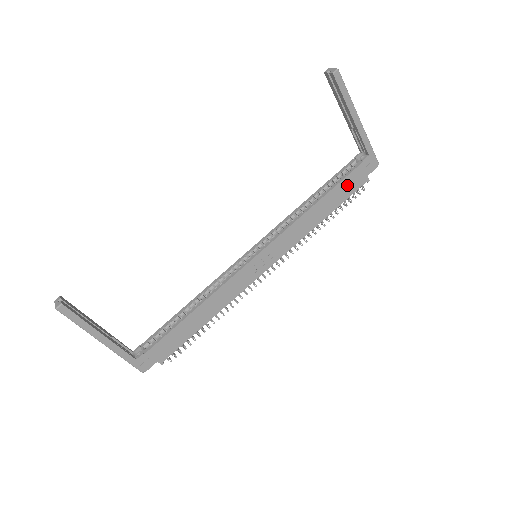
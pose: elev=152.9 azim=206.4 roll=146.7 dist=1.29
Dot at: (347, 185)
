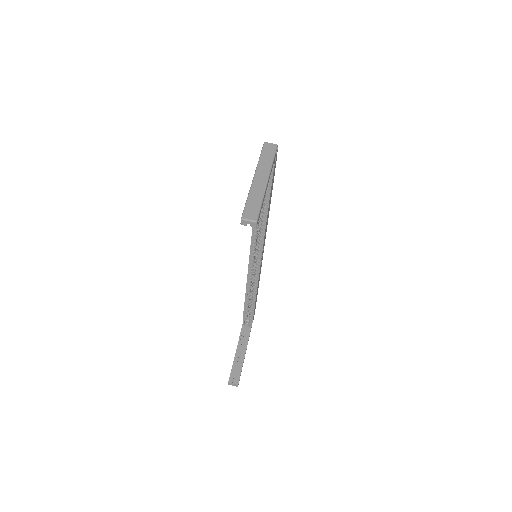
Dot at: (272, 182)
